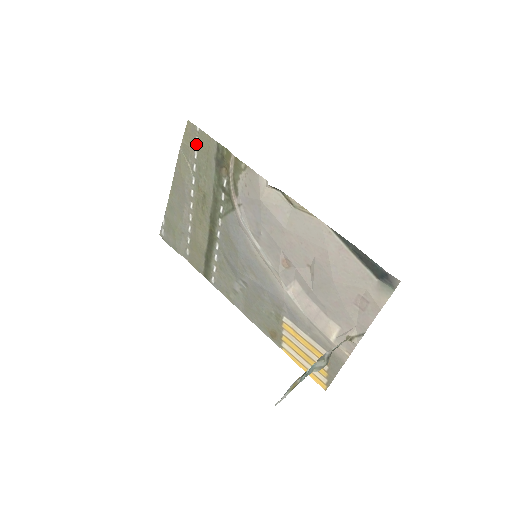
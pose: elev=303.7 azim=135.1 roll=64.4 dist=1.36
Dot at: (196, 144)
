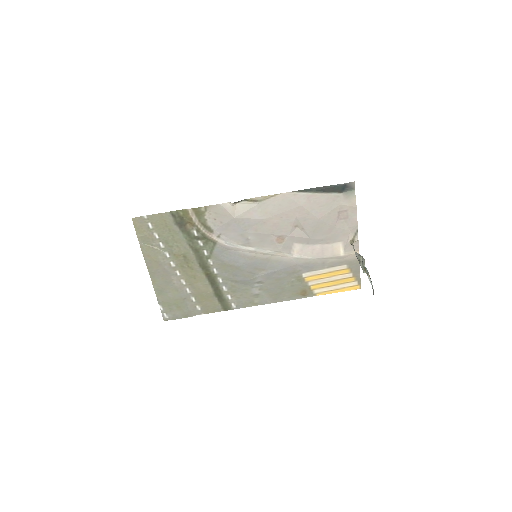
Dot at: (151, 228)
